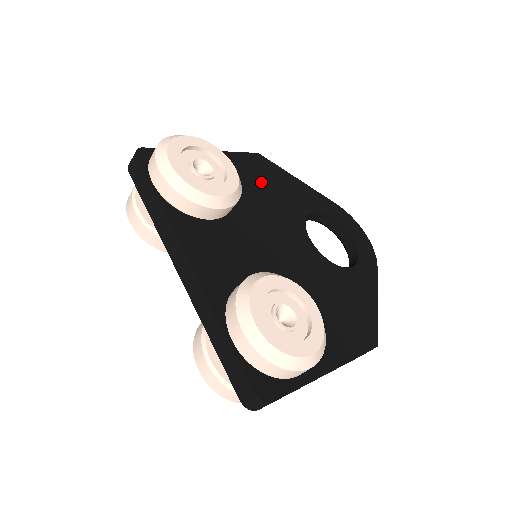
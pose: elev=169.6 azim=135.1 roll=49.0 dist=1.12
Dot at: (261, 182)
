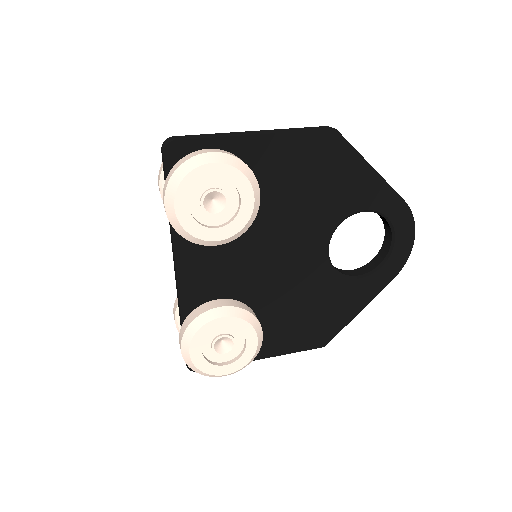
Dot at: (311, 176)
